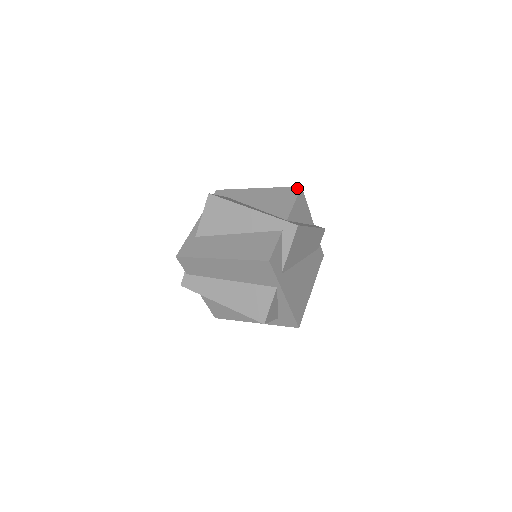
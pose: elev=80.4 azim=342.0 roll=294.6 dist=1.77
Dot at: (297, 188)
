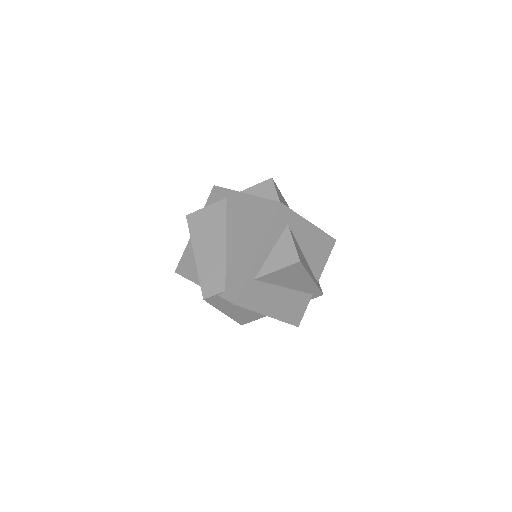
Dot at: (334, 241)
